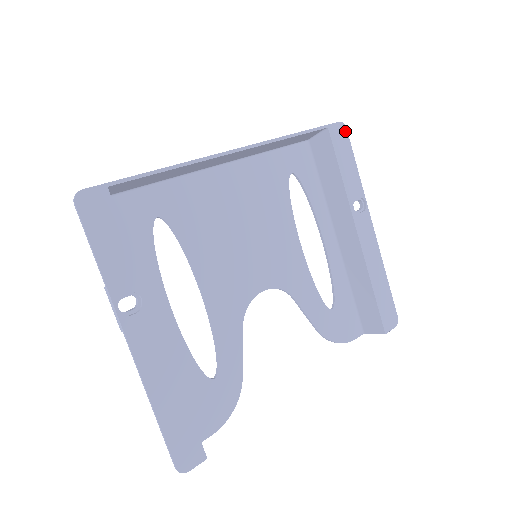
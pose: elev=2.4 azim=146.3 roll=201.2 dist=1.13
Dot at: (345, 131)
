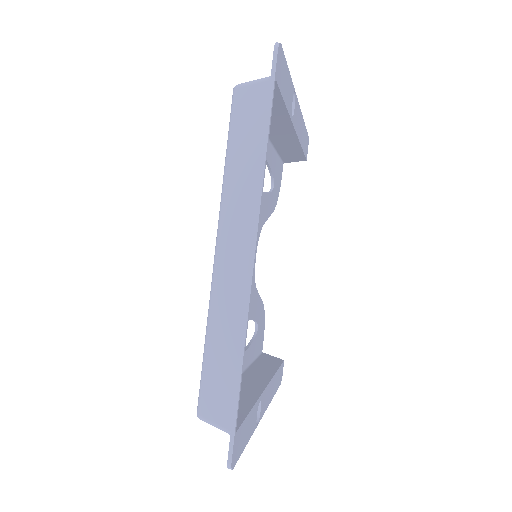
Dot at: (281, 50)
